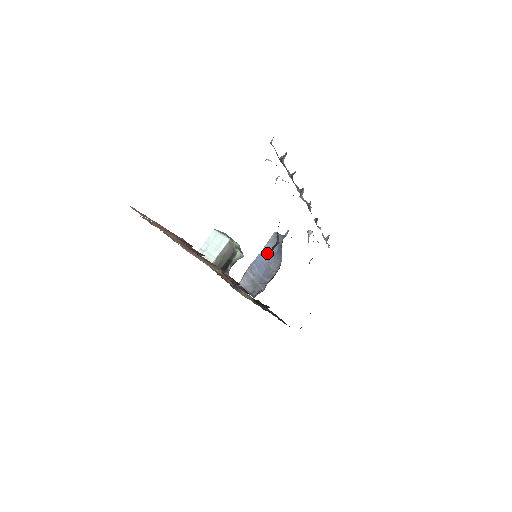
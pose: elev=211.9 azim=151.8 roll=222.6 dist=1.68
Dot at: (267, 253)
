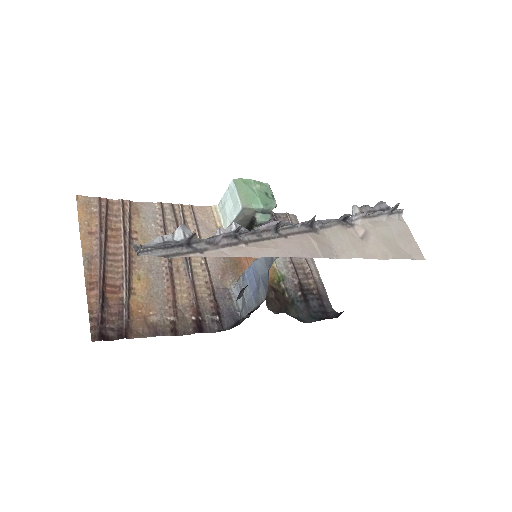
Dot at: (259, 267)
